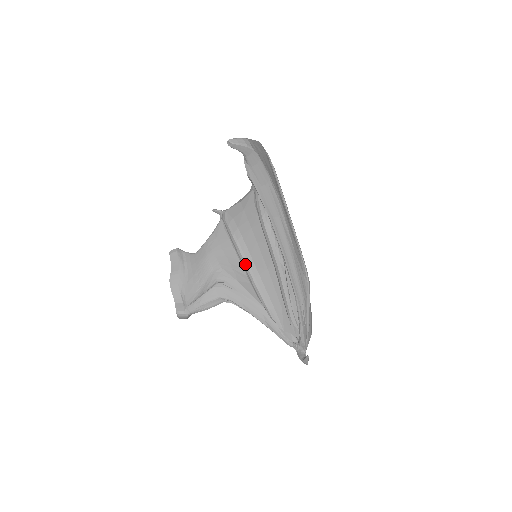
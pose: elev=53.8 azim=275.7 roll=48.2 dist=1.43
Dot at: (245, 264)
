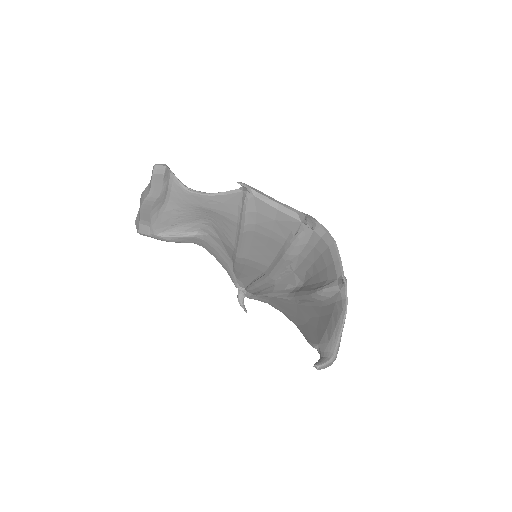
Dot at: (240, 248)
